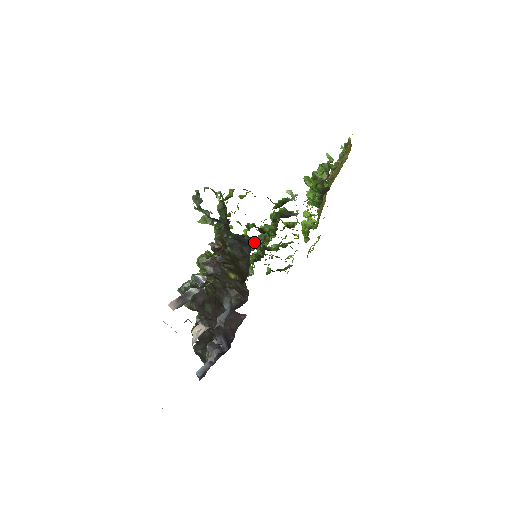
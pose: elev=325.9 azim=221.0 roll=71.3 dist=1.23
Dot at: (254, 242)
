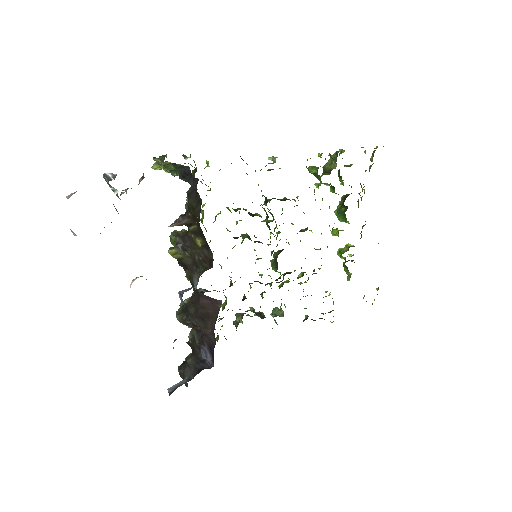
Dot at: (255, 241)
